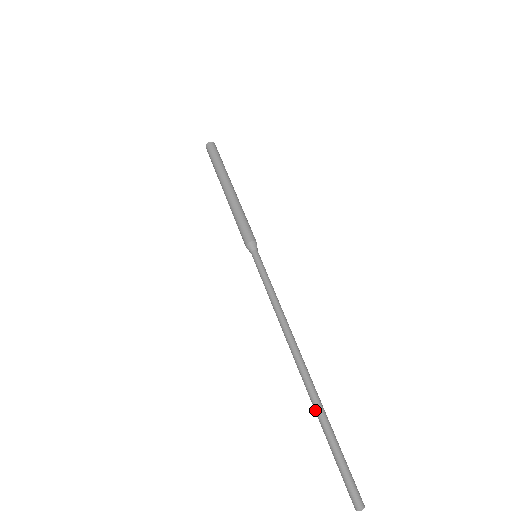
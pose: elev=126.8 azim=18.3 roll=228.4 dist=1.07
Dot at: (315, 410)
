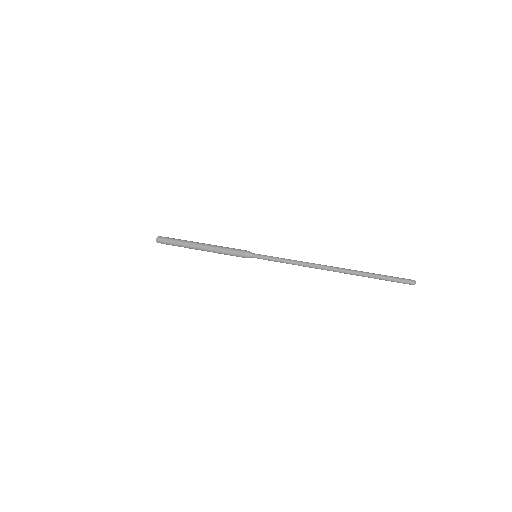
Dot at: (360, 272)
